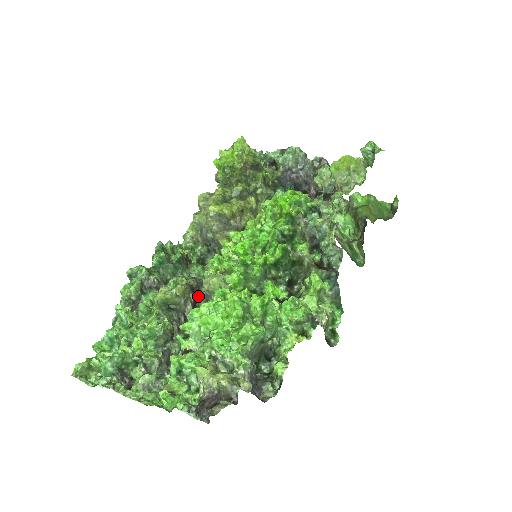
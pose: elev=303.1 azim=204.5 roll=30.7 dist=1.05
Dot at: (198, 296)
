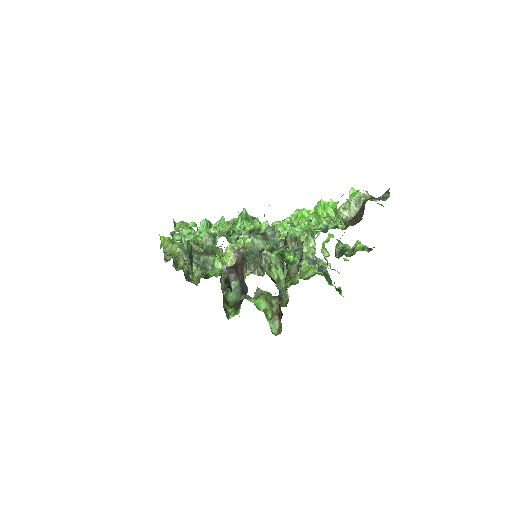
Dot at: (221, 269)
